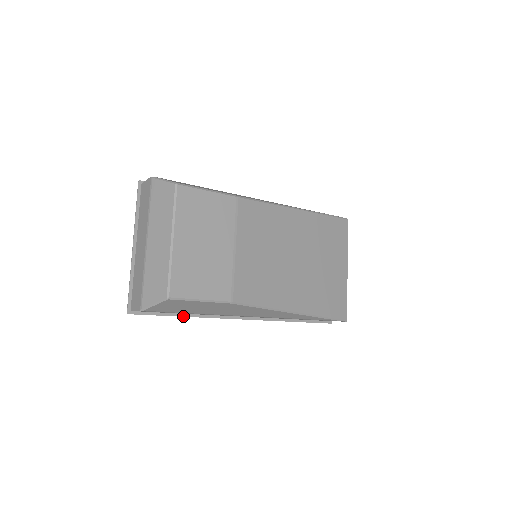
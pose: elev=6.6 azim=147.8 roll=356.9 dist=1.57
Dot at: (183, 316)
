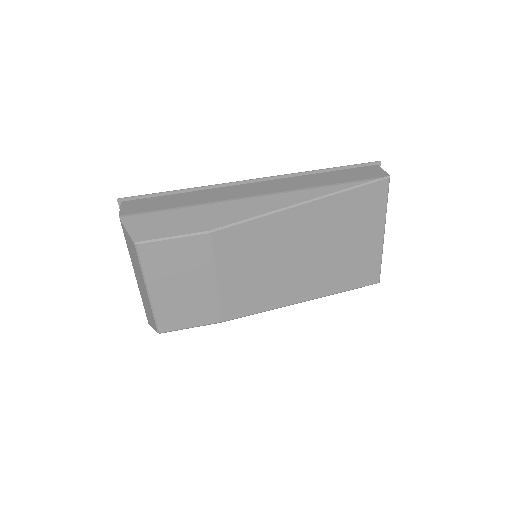
Dot at: occluded
